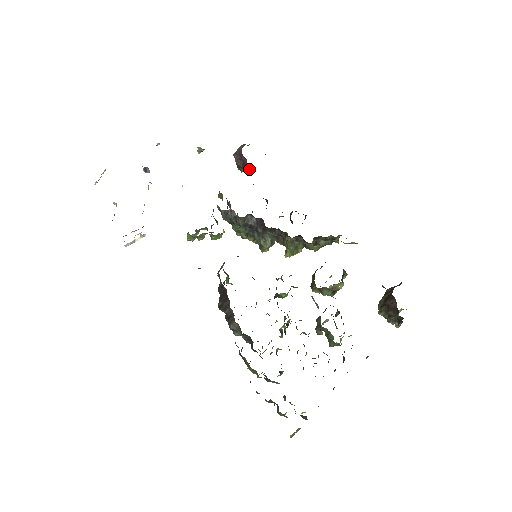
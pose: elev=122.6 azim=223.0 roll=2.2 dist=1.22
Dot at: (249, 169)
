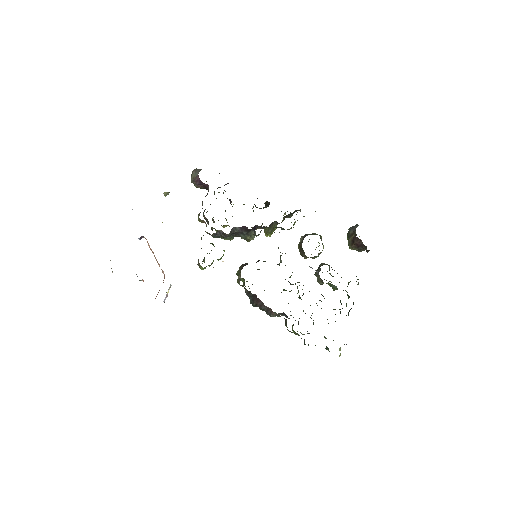
Dot at: occluded
